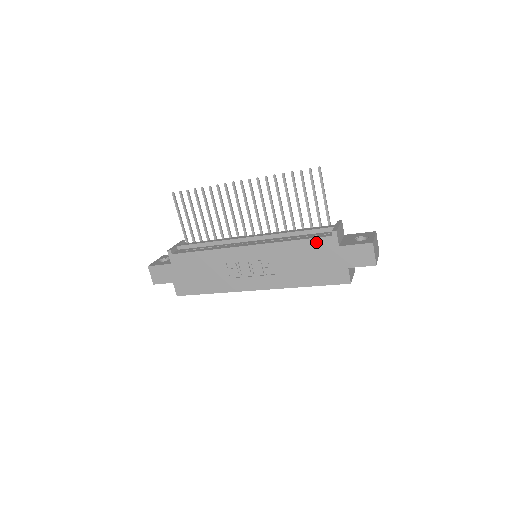
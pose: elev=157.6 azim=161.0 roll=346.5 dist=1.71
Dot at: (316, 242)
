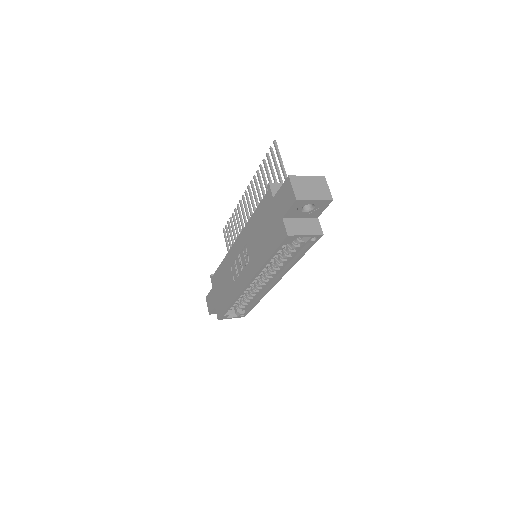
Dot at: (262, 205)
